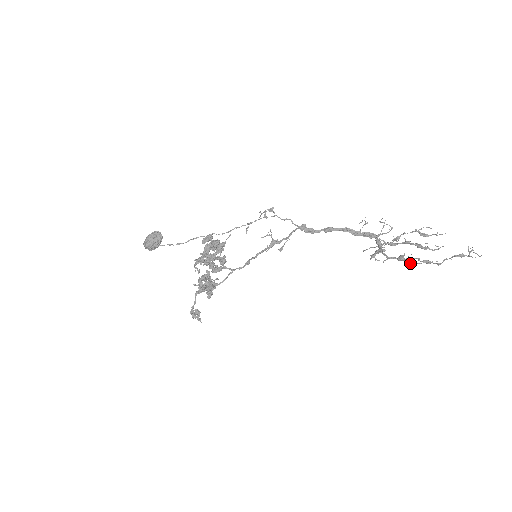
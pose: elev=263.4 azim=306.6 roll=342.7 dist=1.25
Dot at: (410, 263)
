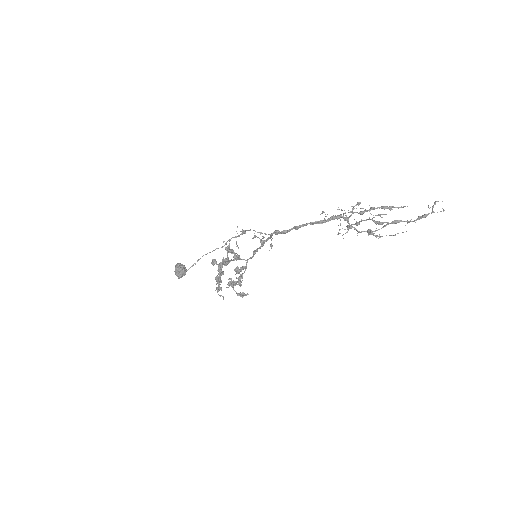
Dot at: (379, 235)
